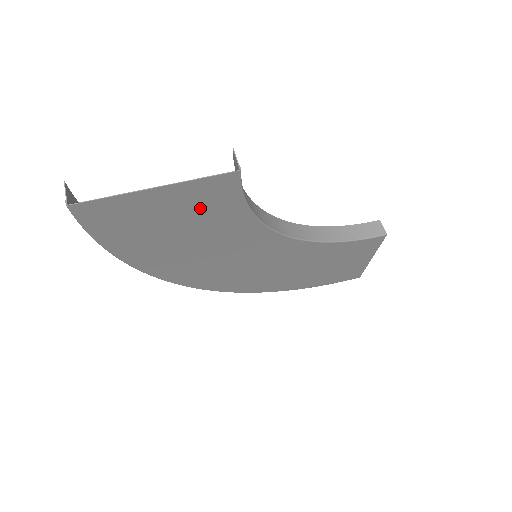
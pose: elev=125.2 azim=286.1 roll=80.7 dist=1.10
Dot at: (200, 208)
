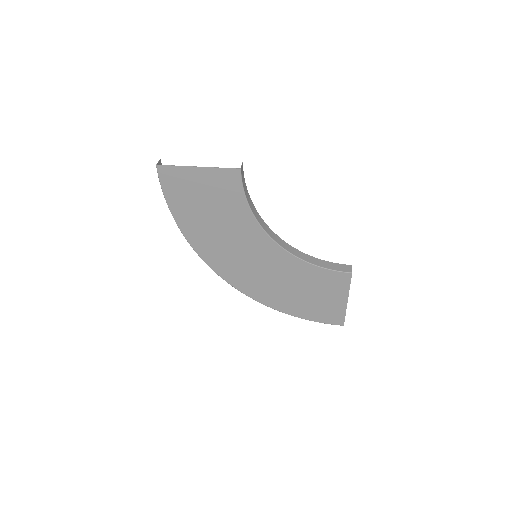
Dot at: (220, 191)
